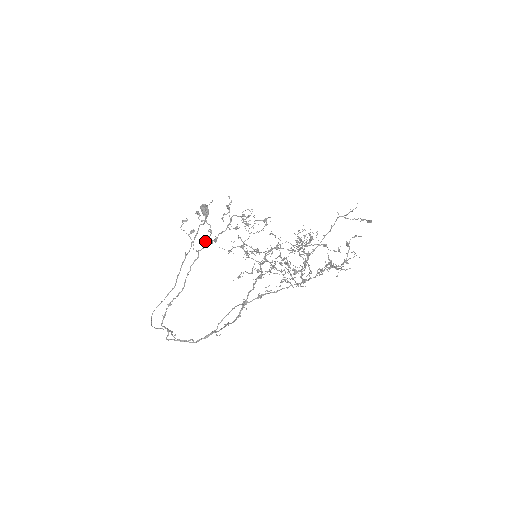
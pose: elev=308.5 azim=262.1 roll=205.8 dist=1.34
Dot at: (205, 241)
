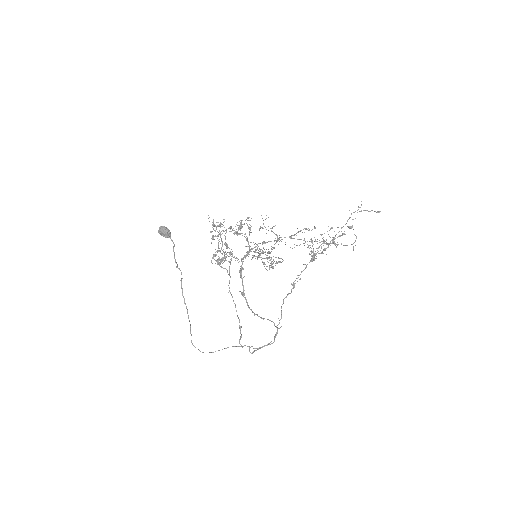
Dot at: (222, 263)
